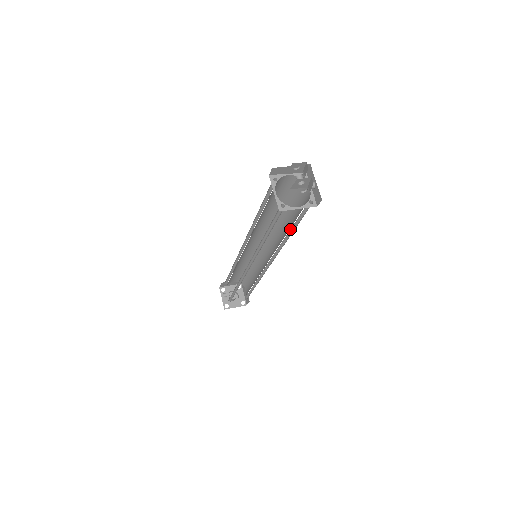
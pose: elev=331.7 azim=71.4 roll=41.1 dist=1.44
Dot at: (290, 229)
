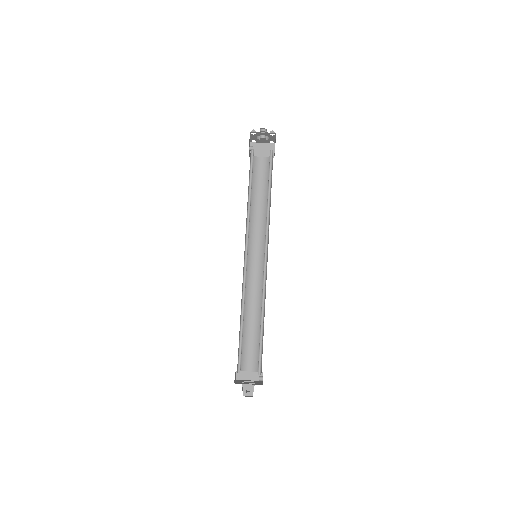
Dot at: occluded
